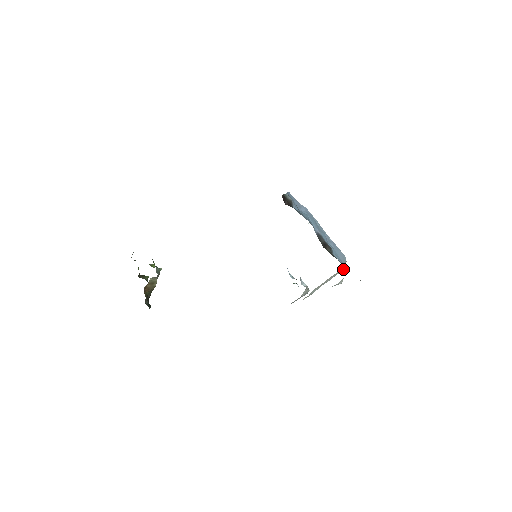
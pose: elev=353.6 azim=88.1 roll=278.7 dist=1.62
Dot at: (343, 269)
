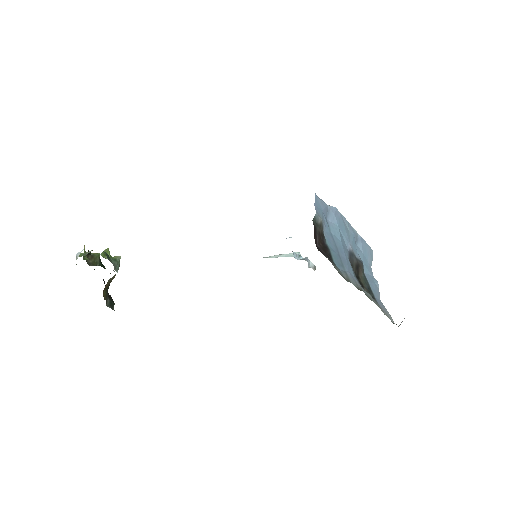
Dot at: occluded
